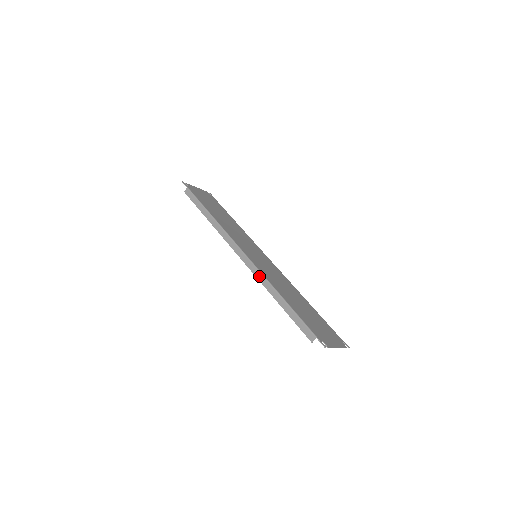
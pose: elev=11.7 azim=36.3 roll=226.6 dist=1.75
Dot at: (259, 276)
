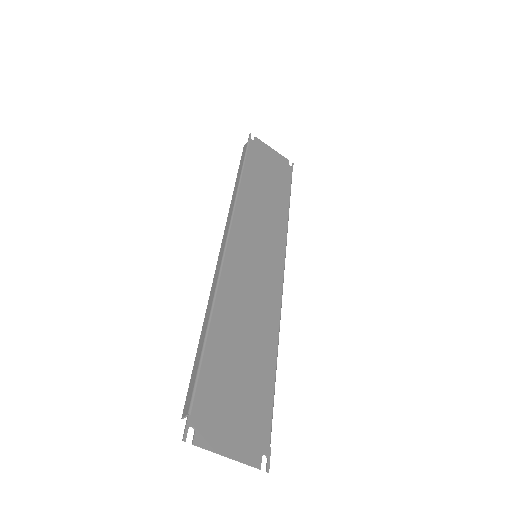
Dot at: (215, 280)
